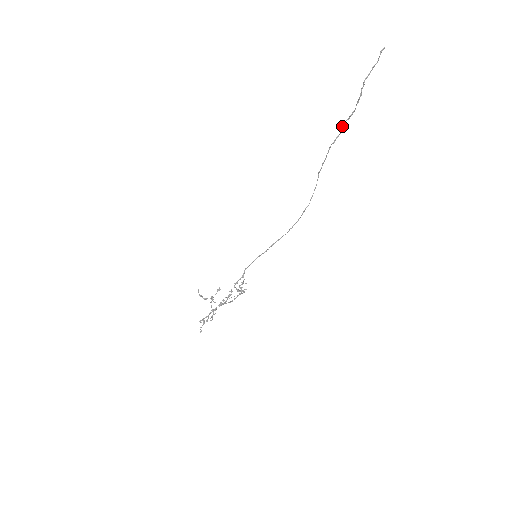
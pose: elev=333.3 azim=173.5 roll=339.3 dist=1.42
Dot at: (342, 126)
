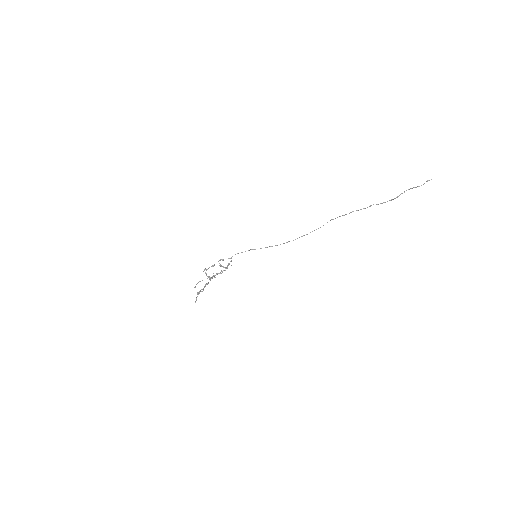
Dot at: (371, 205)
